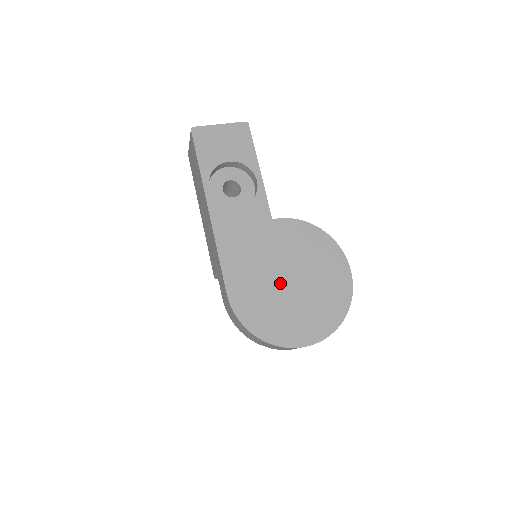
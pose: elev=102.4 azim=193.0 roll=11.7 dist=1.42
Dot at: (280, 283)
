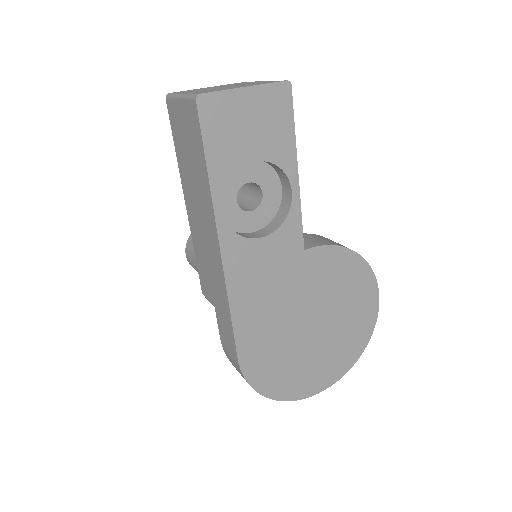
Dot at: (301, 332)
